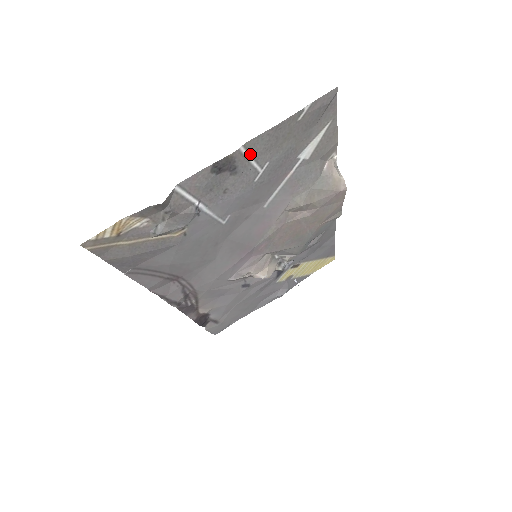
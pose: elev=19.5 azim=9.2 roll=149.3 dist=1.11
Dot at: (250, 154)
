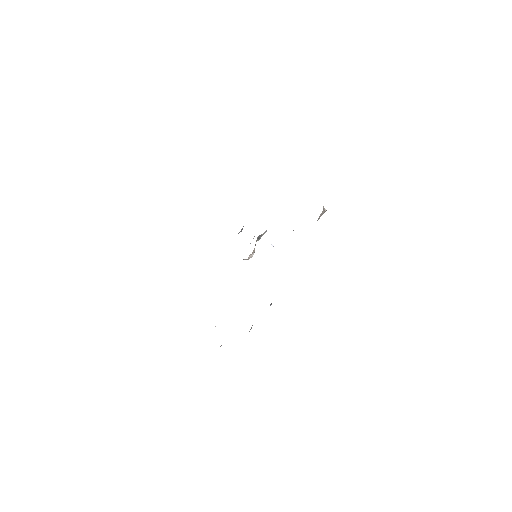
Dot at: occluded
